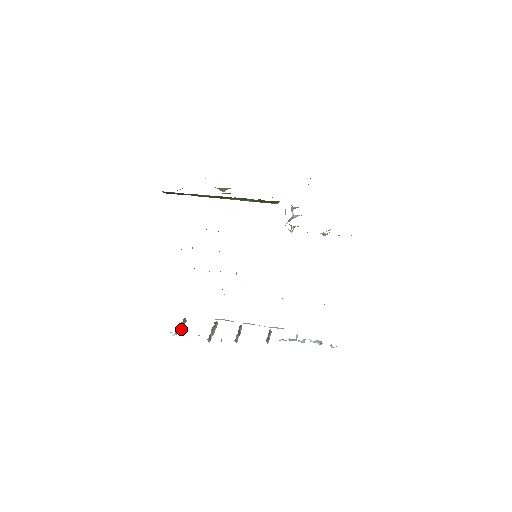
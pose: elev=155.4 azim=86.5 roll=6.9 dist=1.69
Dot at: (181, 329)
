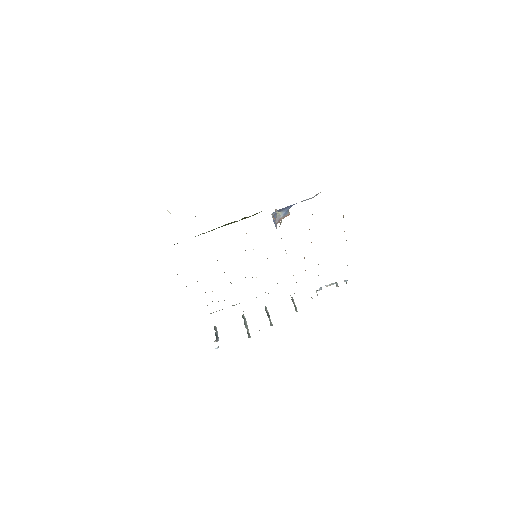
Dot at: (218, 339)
